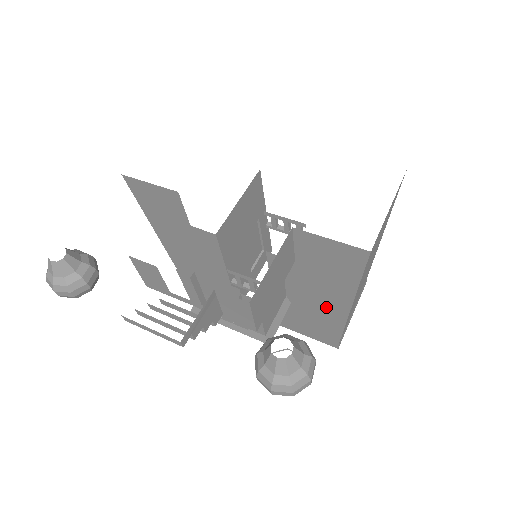
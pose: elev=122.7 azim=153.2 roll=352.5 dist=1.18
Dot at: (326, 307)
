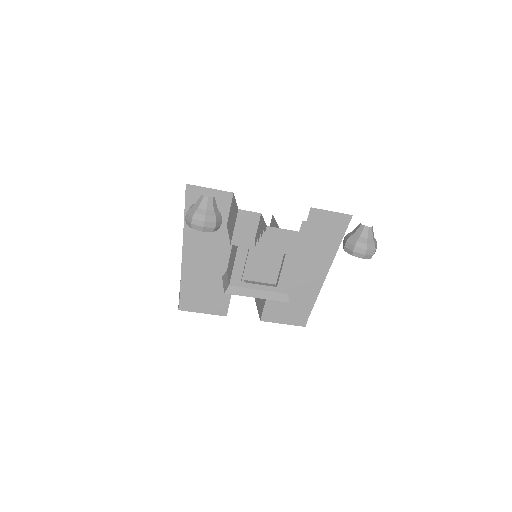
Dot at: (310, 279)
